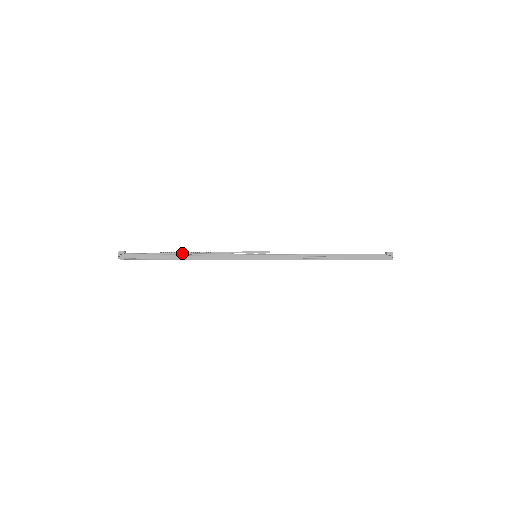
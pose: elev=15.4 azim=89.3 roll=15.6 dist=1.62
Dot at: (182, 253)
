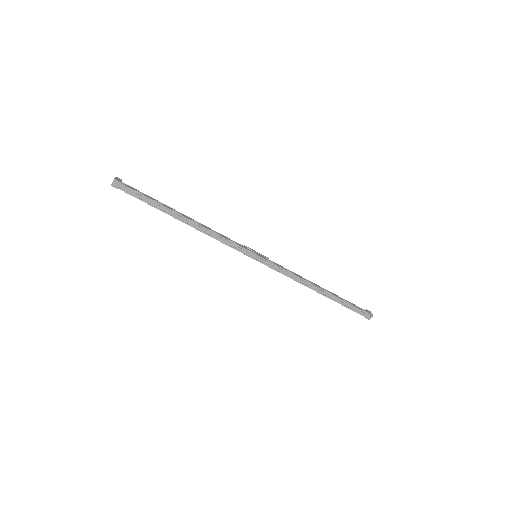
Dot at: occluded
